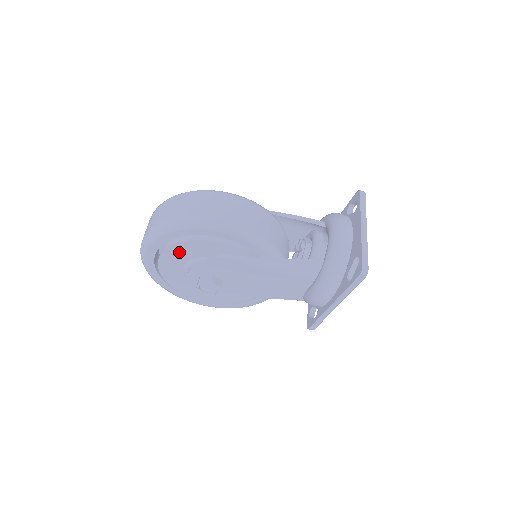
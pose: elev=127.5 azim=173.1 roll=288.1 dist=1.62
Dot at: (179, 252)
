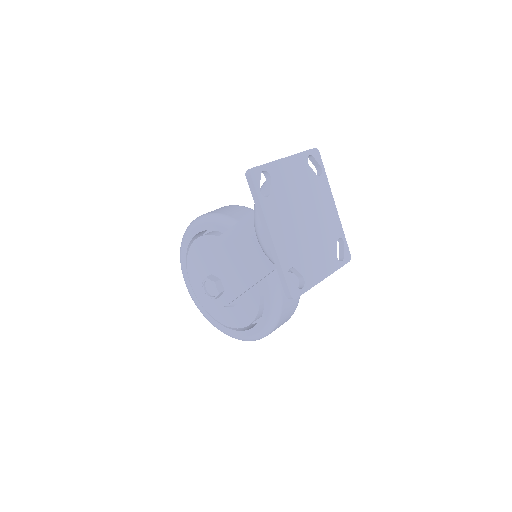
Dot at: (194, 267)
